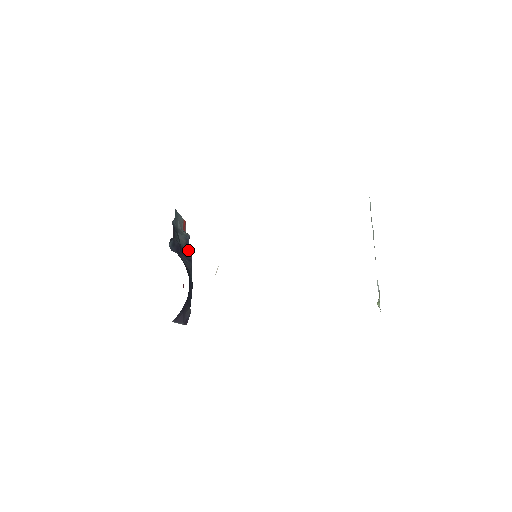
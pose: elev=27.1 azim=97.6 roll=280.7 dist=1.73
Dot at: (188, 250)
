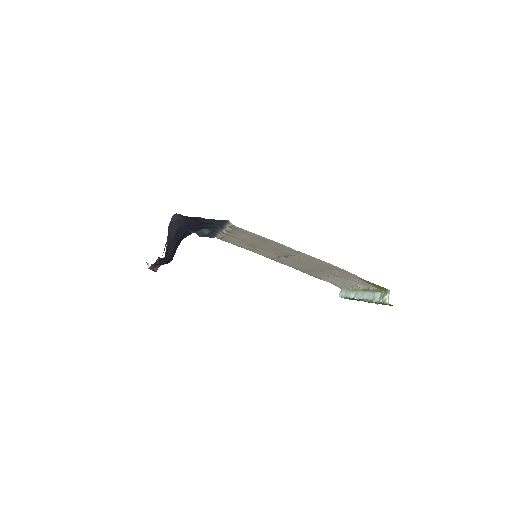
Dot at: occluded
